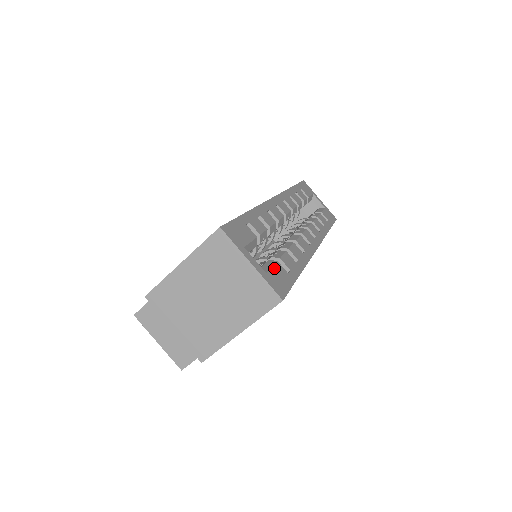
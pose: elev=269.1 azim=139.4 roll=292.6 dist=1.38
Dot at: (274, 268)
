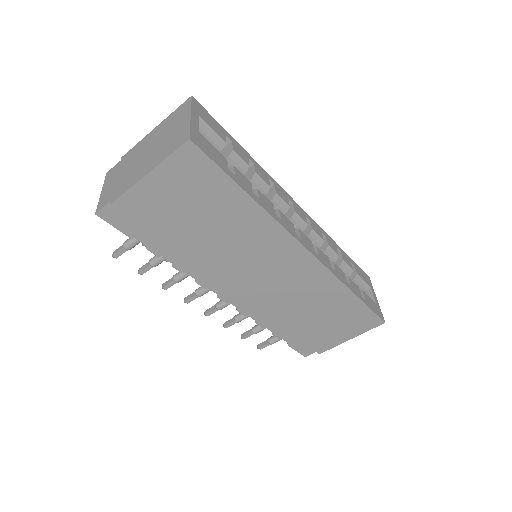
Dot at: (215, 148)
